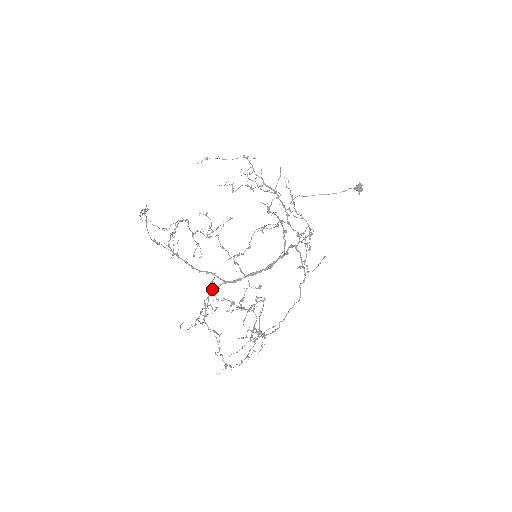
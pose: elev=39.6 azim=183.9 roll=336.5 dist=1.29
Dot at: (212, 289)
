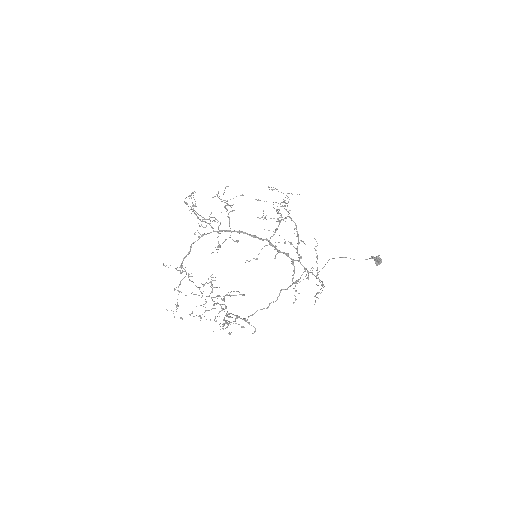
Dot at: (202, 234)
